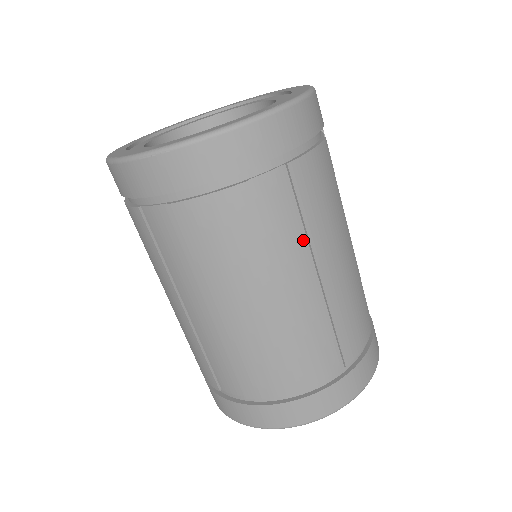
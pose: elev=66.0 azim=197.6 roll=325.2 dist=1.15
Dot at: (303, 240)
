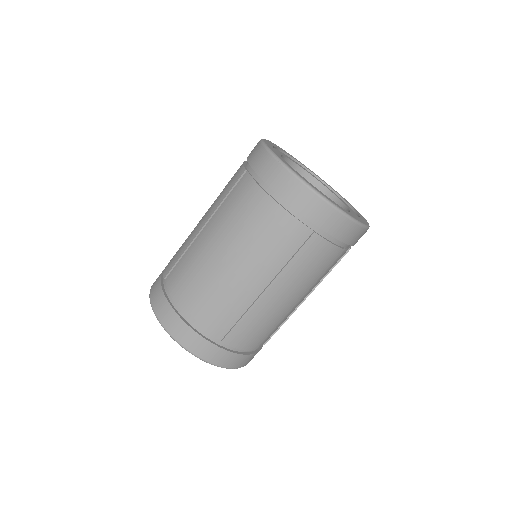
Dot at: (280, 267)
